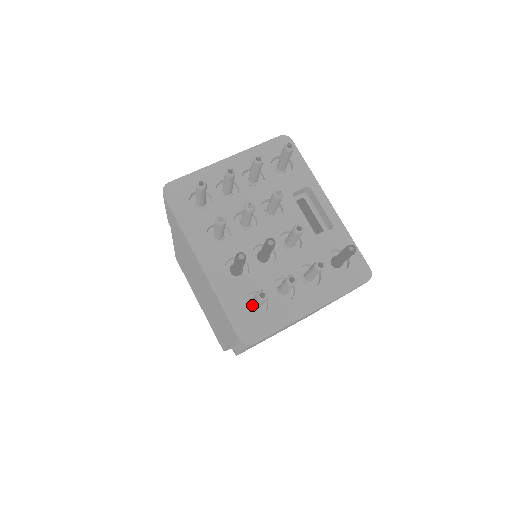
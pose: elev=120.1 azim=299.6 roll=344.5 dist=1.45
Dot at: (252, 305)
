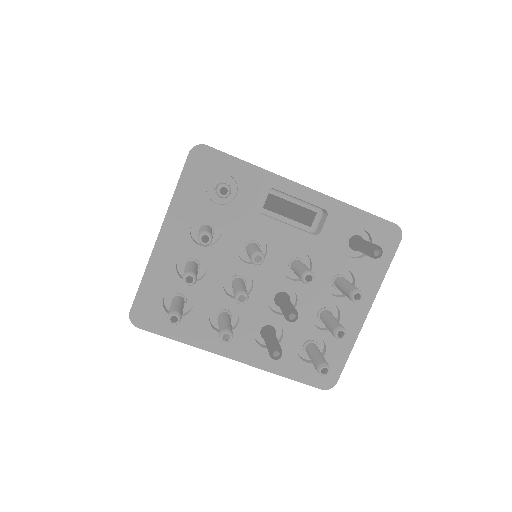
Dot at: occluded
